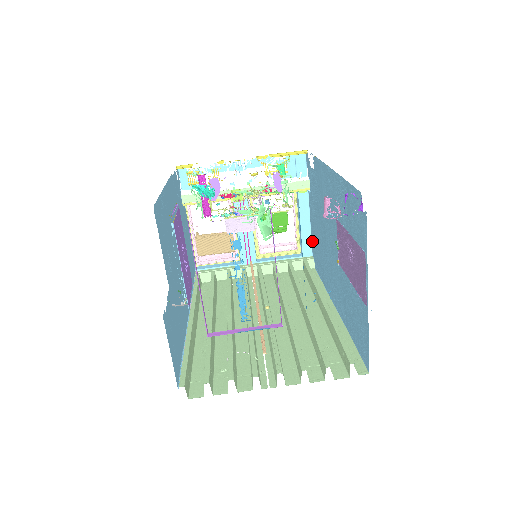
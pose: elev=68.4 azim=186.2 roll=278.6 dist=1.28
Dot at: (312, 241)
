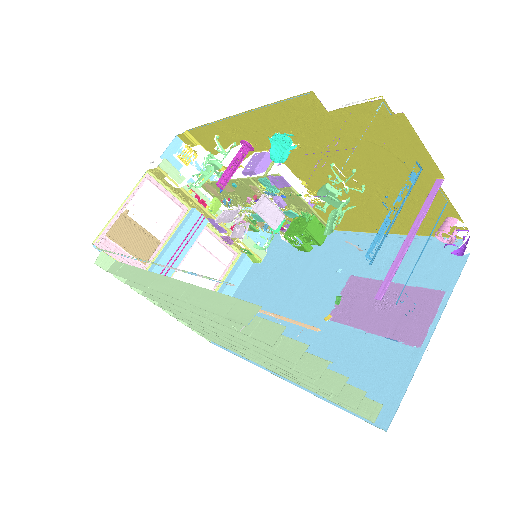
Dot at: occluded
